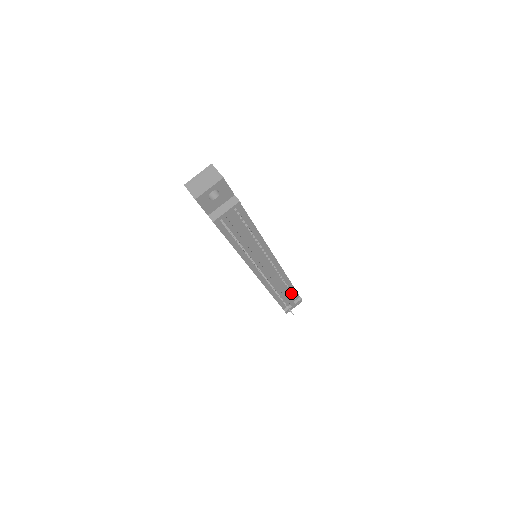
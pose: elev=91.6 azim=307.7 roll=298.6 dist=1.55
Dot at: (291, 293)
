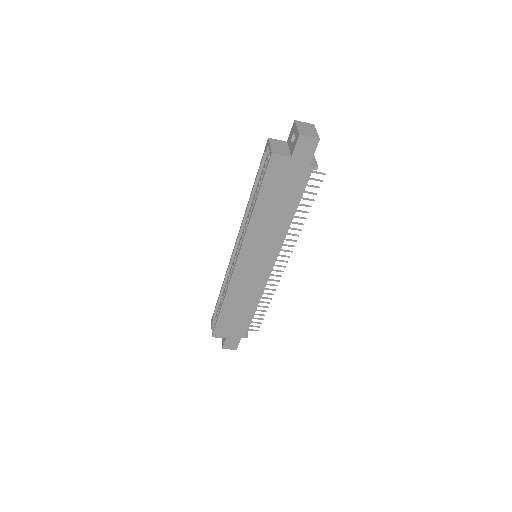
Dot at: occluded
